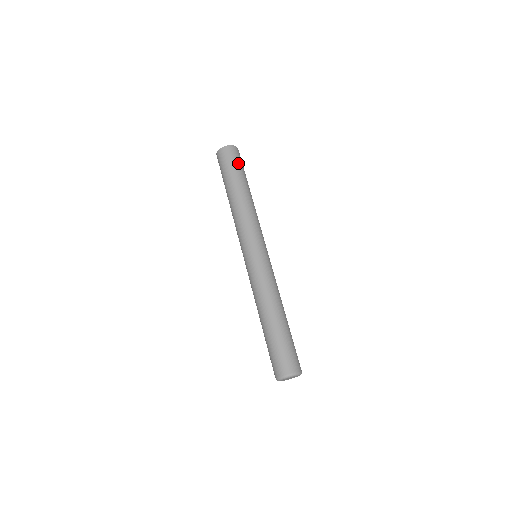
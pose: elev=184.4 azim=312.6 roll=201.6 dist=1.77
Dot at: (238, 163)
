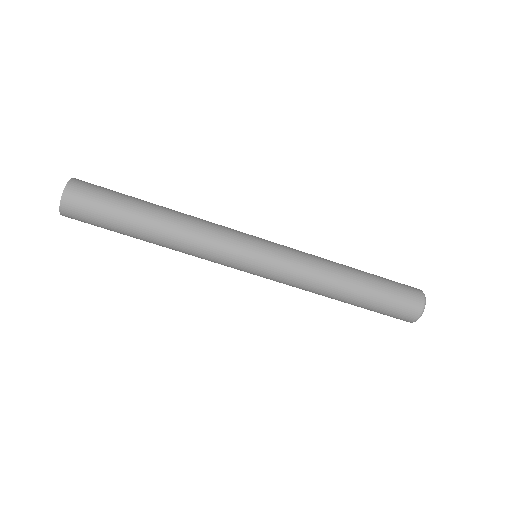
Dot at: (108, 190)
